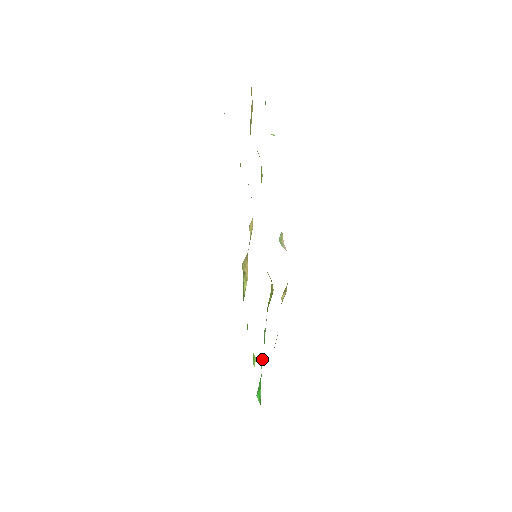
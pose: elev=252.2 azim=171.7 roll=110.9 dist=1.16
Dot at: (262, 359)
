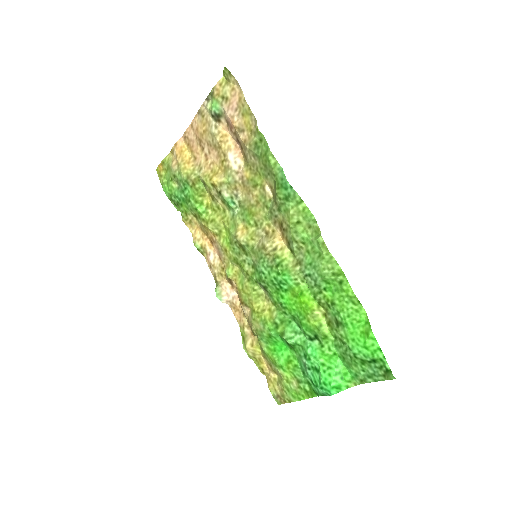
Dot at: (310, 349)
